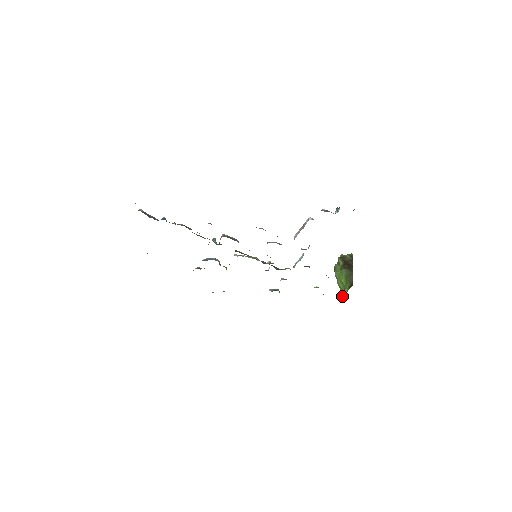
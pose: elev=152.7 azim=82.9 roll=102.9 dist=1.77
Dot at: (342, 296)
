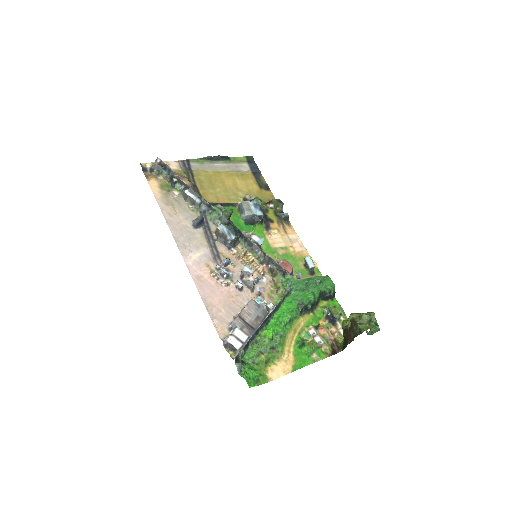
Dot at: occluded
